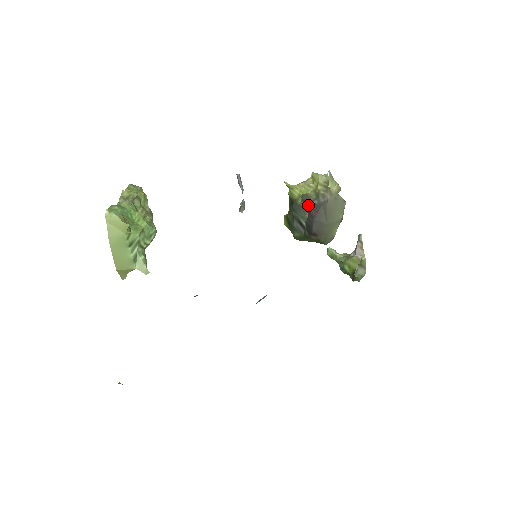
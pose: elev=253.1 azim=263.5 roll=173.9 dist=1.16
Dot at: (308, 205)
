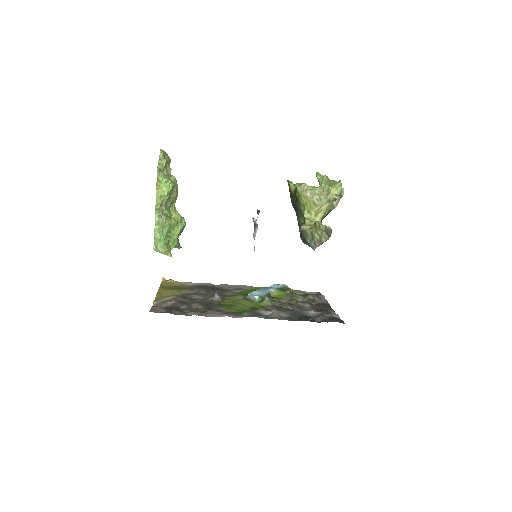
Dot at: (303, 237)
